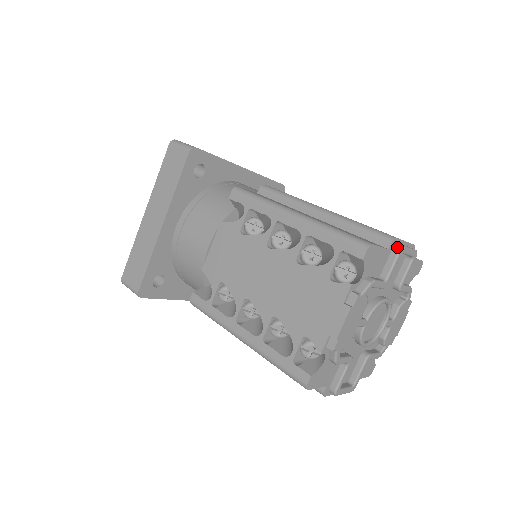
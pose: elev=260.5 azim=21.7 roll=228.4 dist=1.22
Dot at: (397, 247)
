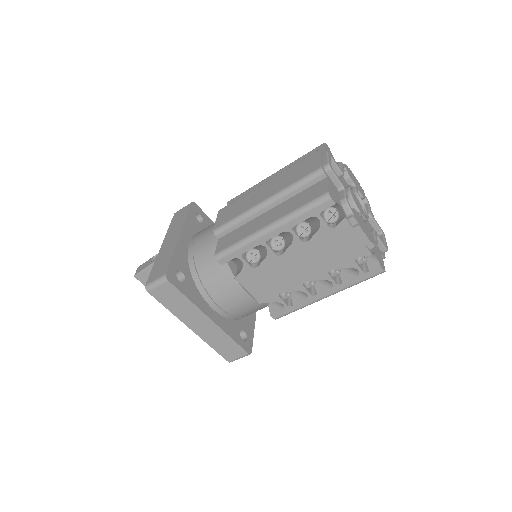
Dot at: (327, 169)
